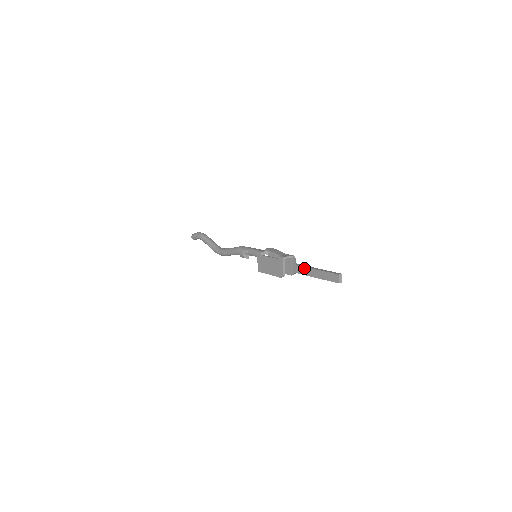
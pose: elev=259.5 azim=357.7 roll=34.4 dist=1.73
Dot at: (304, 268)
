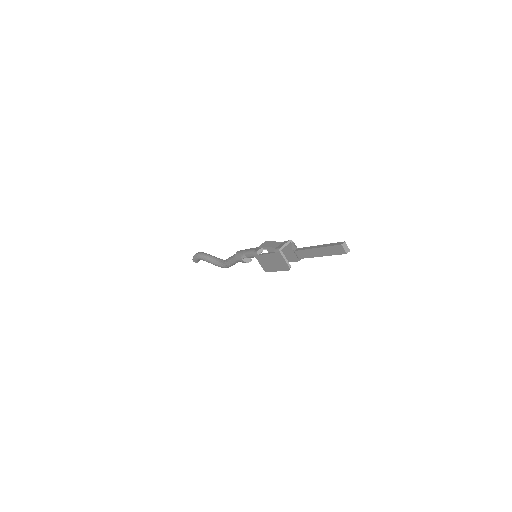
Dot at: (305, 251)
